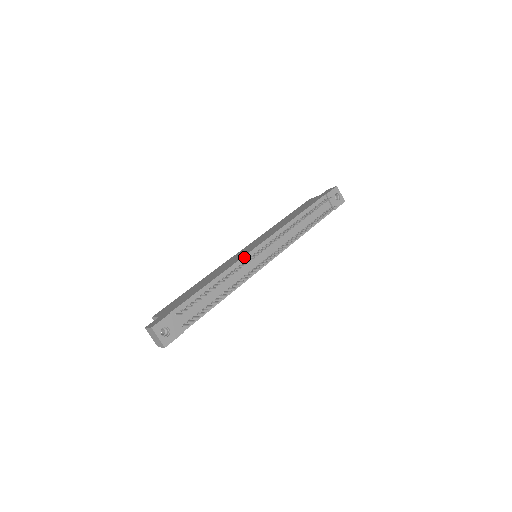
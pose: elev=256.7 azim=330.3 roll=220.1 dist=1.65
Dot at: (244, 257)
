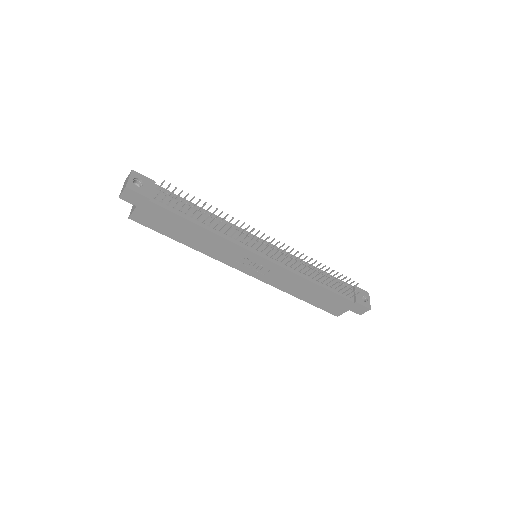
Dot at: (246, 231)
